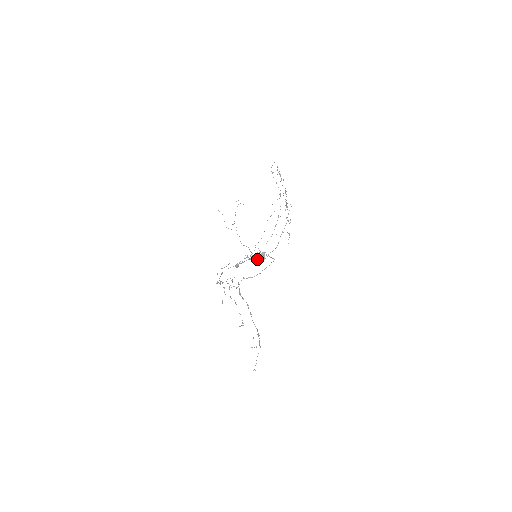
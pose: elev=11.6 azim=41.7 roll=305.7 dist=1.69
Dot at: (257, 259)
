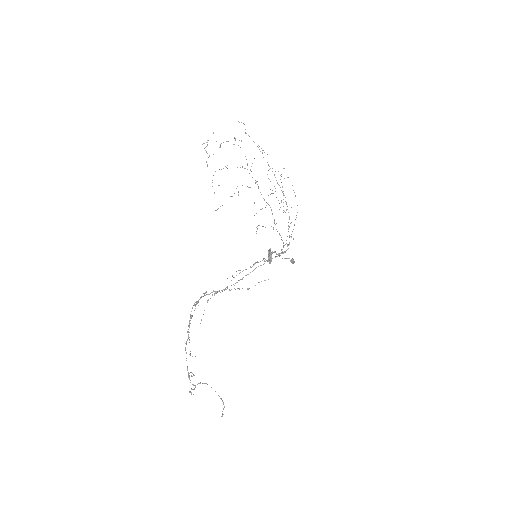
Dot at: occluded
